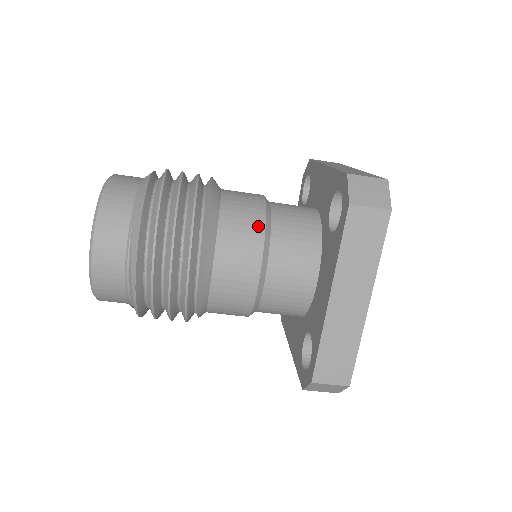
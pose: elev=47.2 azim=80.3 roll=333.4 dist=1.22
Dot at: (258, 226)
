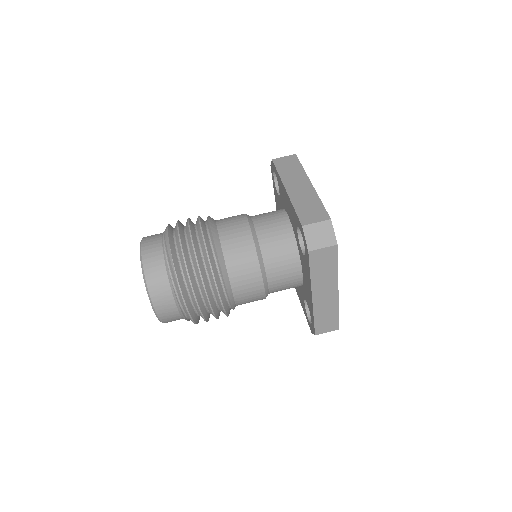
Dot at: occluded
